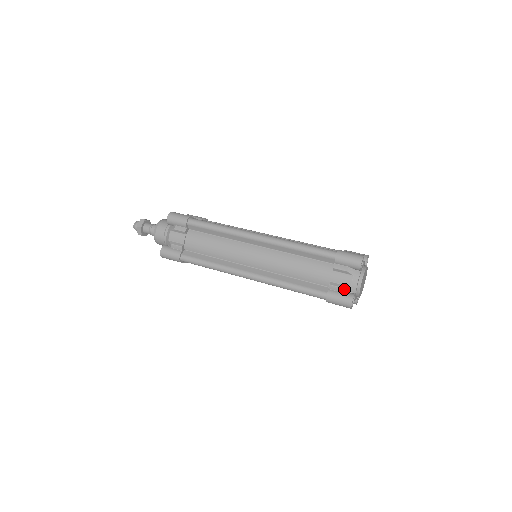
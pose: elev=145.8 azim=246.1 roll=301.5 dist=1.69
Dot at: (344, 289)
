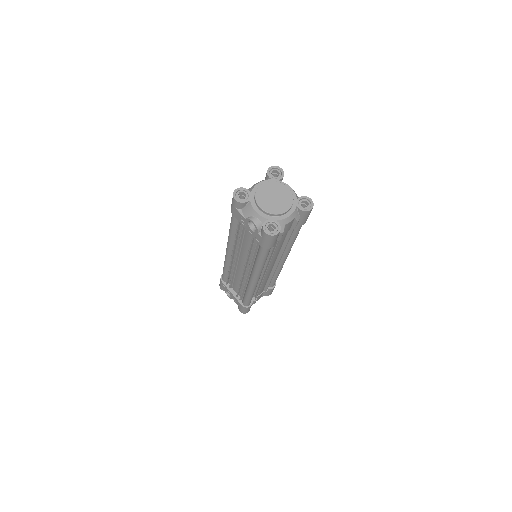
Dot at: occluded
